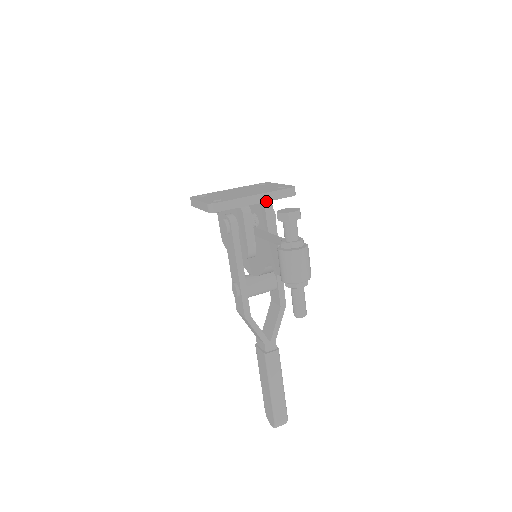
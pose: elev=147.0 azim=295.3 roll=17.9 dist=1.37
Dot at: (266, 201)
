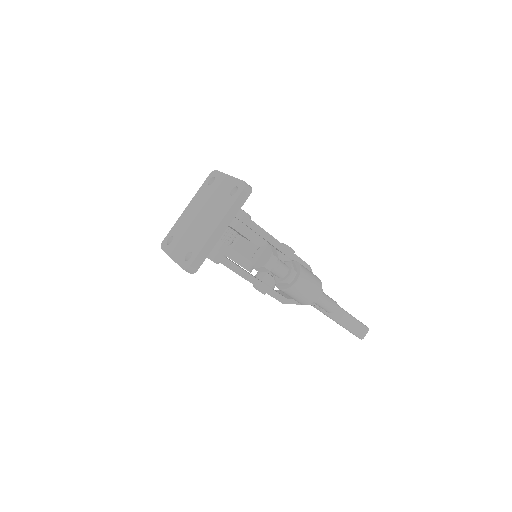
Dot at: (230, 222)
